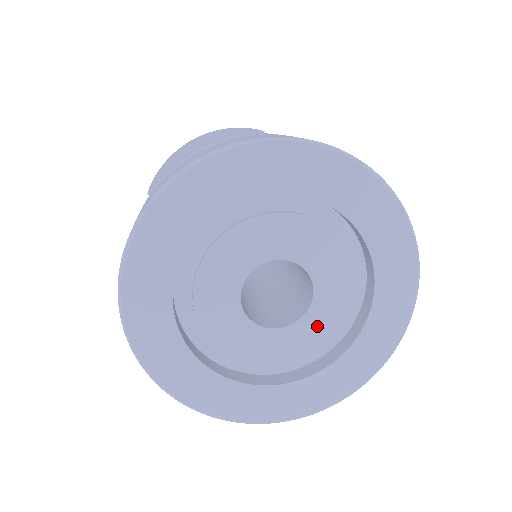
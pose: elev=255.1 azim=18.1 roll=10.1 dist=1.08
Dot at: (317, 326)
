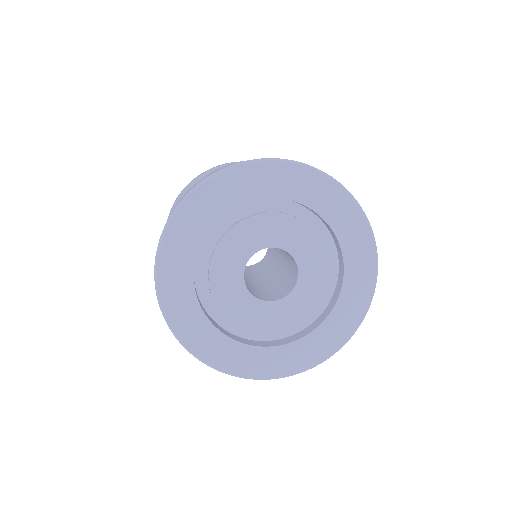
Dot at: (304, 297)
